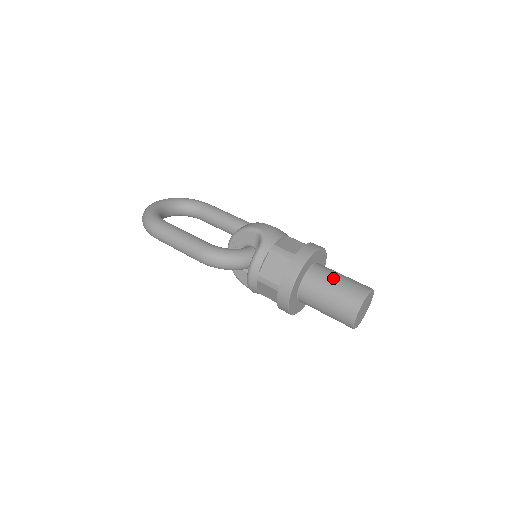
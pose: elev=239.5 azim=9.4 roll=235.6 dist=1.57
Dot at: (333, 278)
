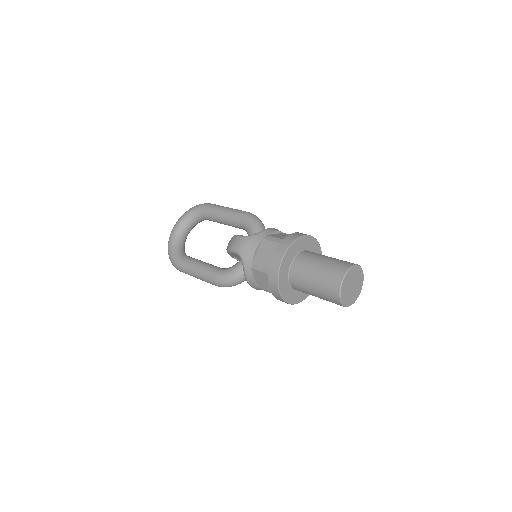
Dot at: (310, 275)
